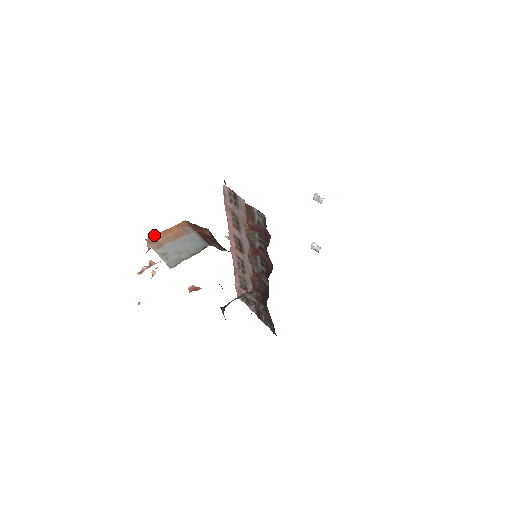
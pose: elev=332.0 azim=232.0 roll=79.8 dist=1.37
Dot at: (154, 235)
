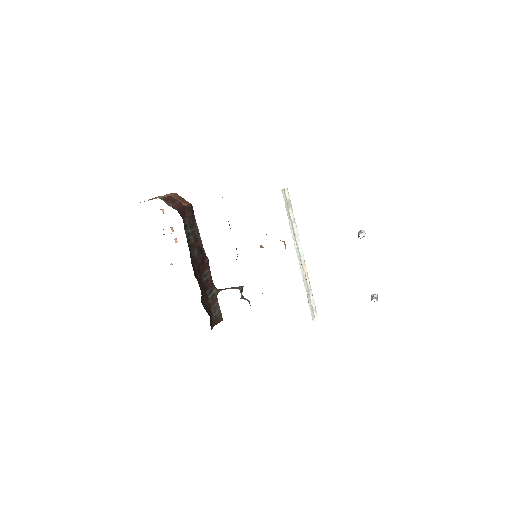
Dot at: (155, 197)
